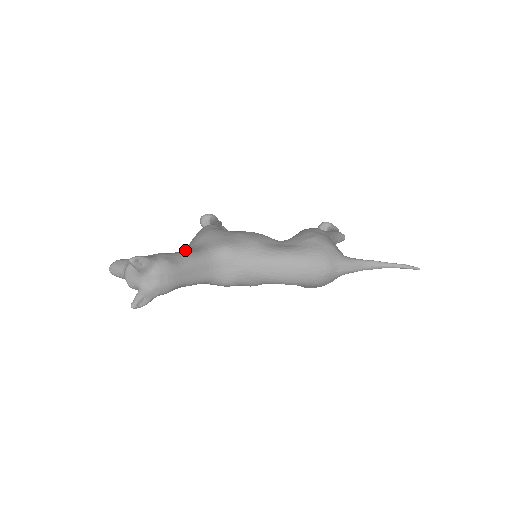
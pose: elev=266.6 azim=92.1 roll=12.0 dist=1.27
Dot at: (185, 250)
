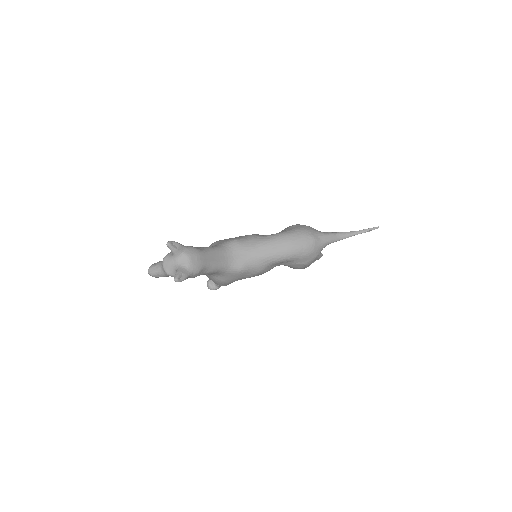
Dot at: occluded
